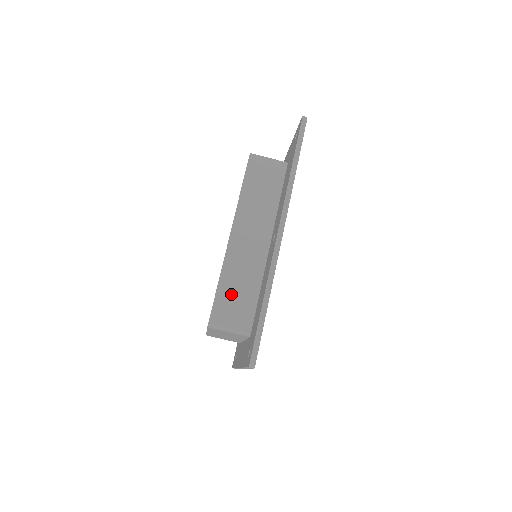
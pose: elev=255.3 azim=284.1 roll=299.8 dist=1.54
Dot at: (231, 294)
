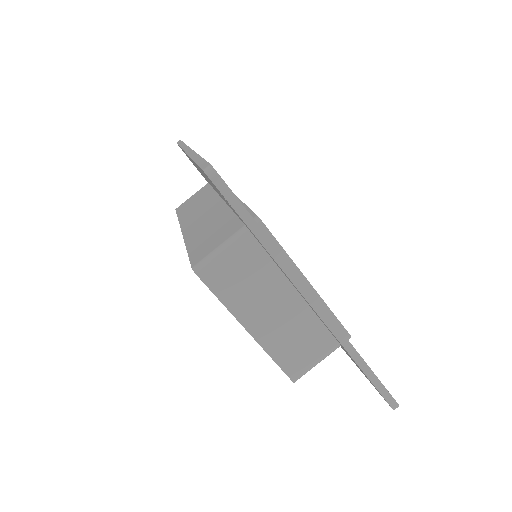
Dot at: (204, 239)
